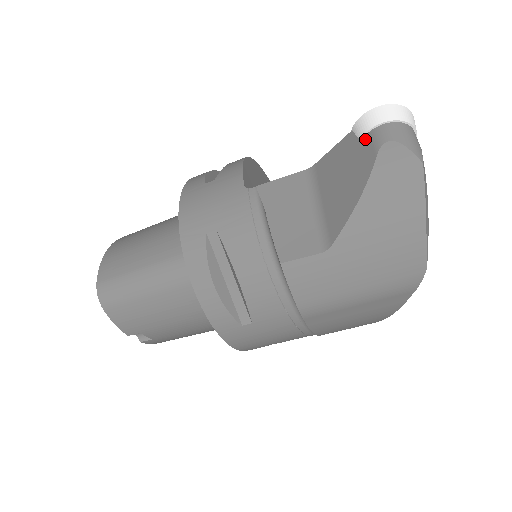
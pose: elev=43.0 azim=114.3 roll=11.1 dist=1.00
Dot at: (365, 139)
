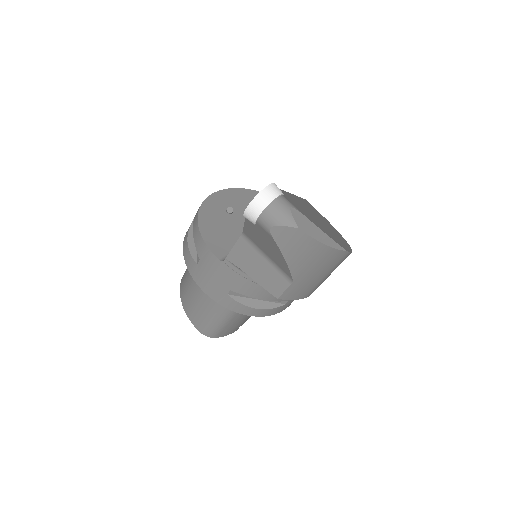
Dot at: (258, 226)
